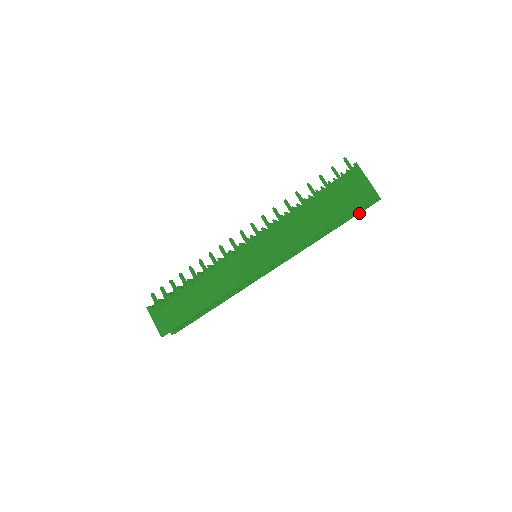
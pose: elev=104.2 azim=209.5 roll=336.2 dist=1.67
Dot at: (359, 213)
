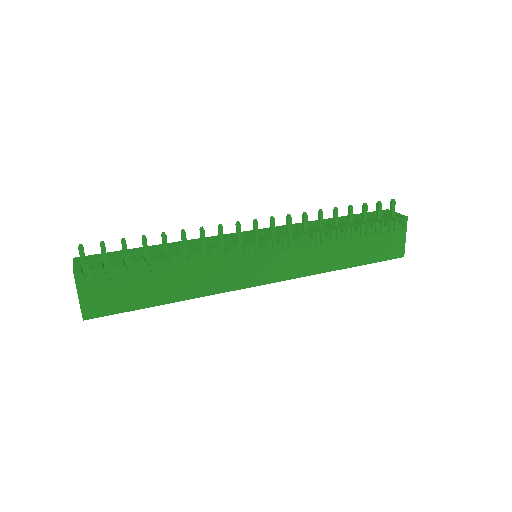
Dot at: occluded
